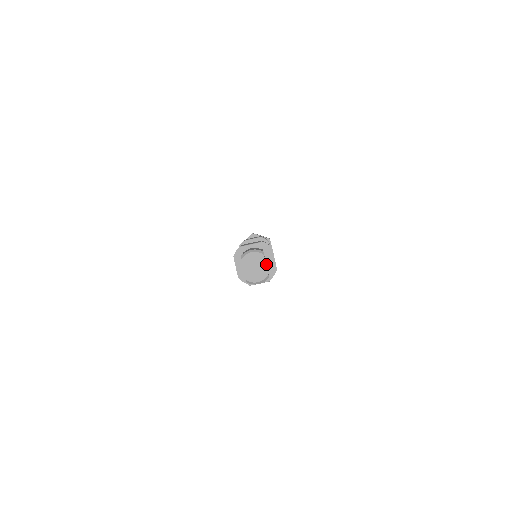
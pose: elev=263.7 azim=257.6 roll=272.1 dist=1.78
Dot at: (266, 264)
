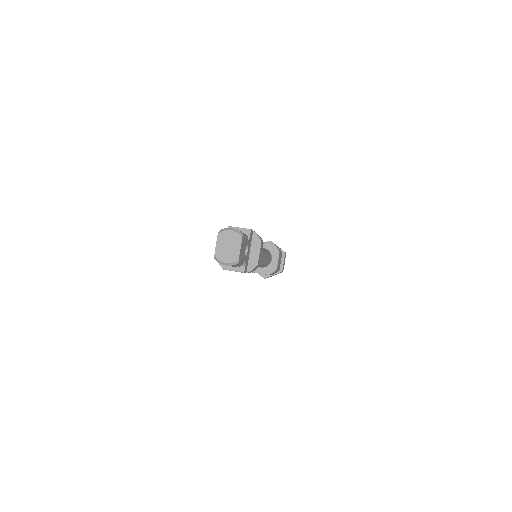
Dot at: (249, 255)
